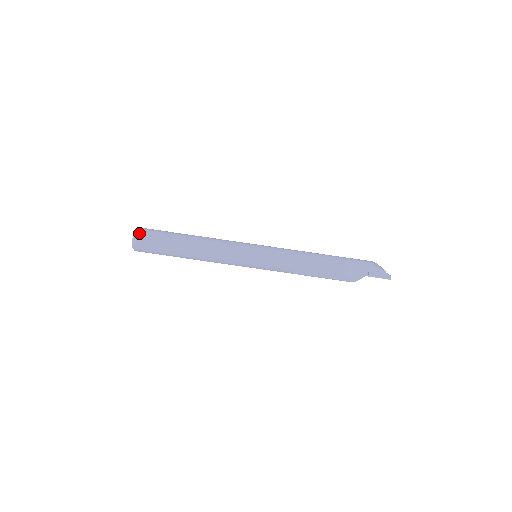
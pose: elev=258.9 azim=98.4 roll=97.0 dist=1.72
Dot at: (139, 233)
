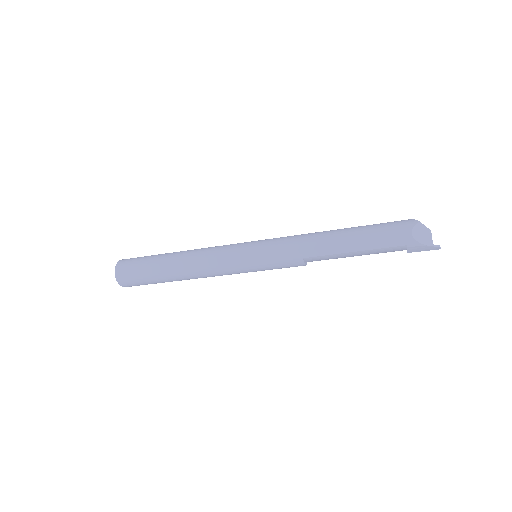
Dot at: (121, 282)
